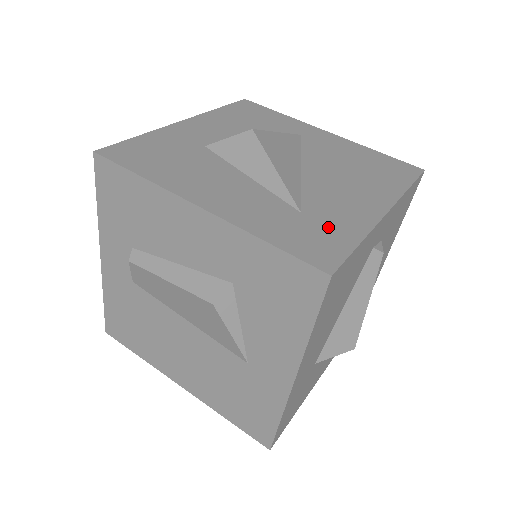
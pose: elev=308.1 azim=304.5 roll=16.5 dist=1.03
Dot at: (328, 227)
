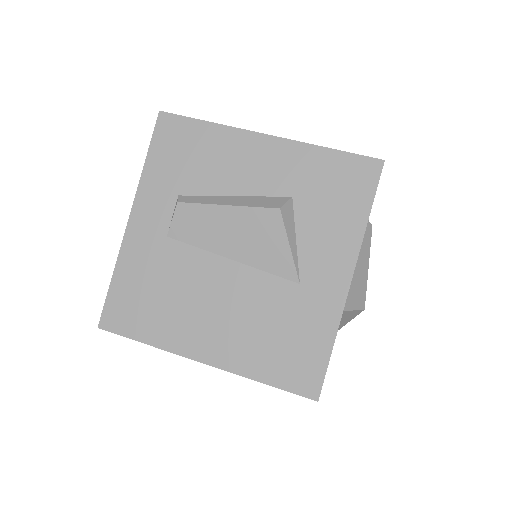
Dot at: occluded
